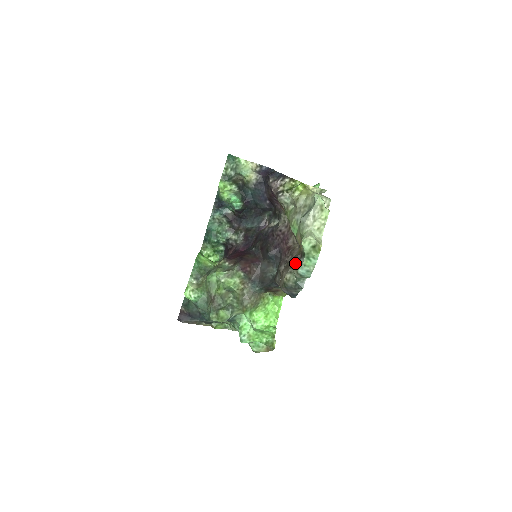
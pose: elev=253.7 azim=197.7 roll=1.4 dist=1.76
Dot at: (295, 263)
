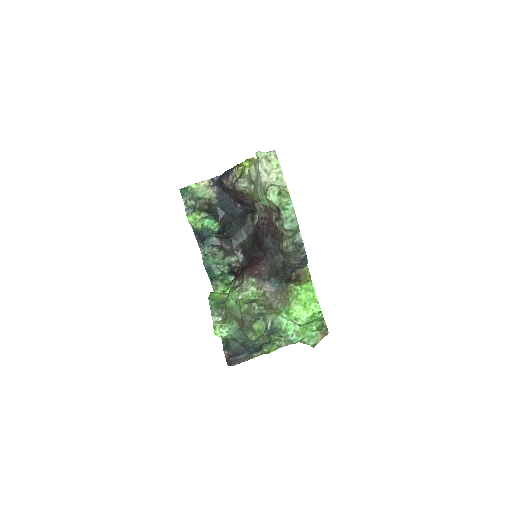
Dot at: (278, 224)
